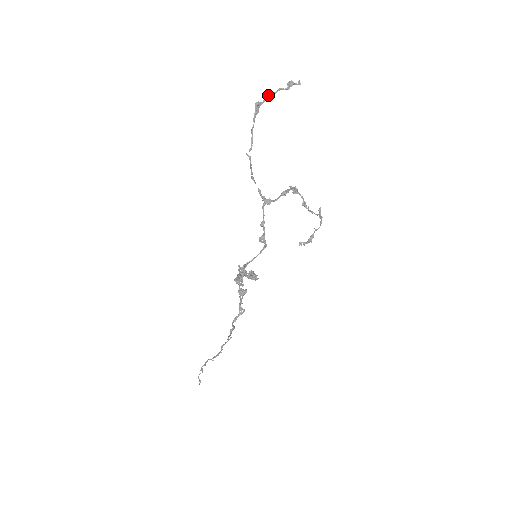
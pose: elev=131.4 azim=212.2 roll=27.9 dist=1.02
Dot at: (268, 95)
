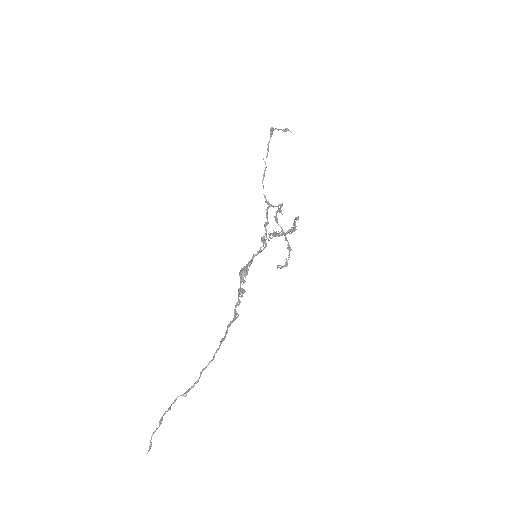
Dot at: (276, 128)
